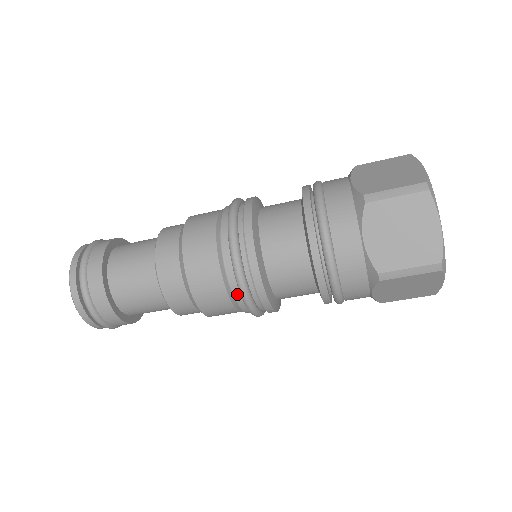
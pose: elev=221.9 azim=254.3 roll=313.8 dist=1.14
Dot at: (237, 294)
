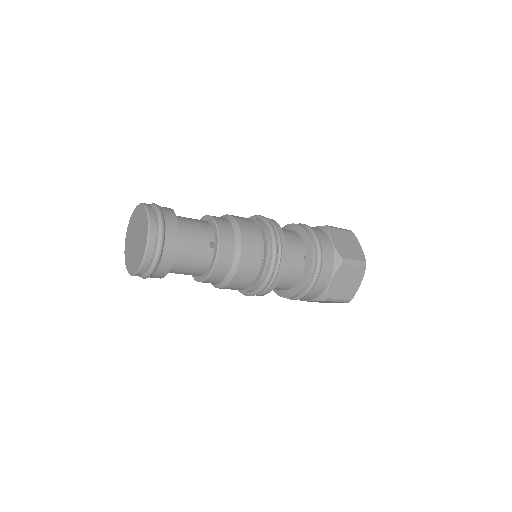
Dot at: occluded
